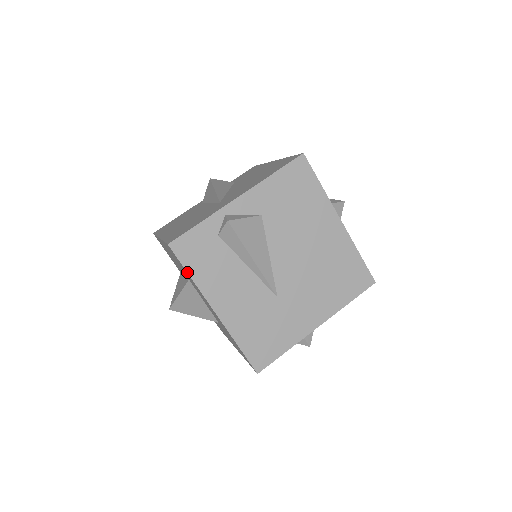
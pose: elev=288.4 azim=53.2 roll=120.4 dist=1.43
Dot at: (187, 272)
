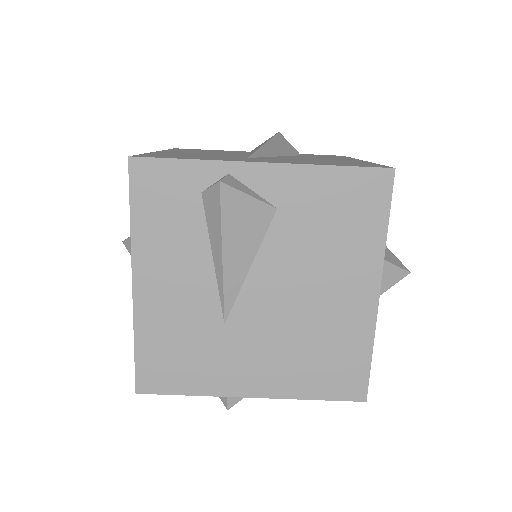
Dot at: (130, 209)
